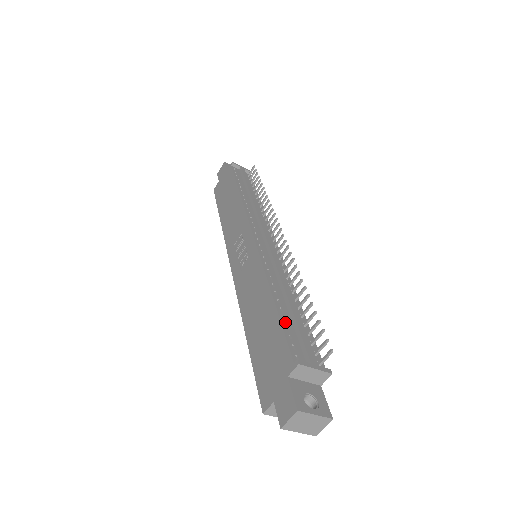
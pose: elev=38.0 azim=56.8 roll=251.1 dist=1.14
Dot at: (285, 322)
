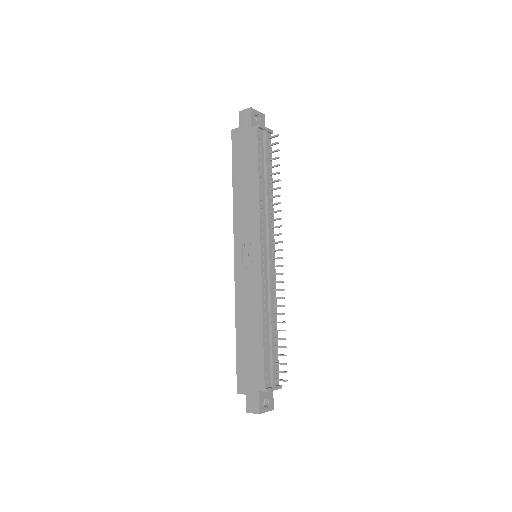
Dot at: (266, 352)
